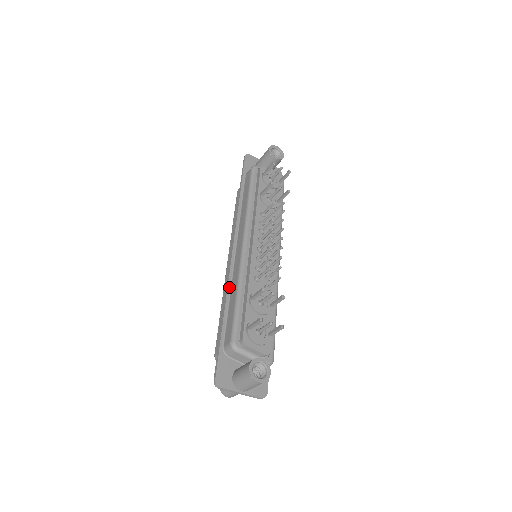
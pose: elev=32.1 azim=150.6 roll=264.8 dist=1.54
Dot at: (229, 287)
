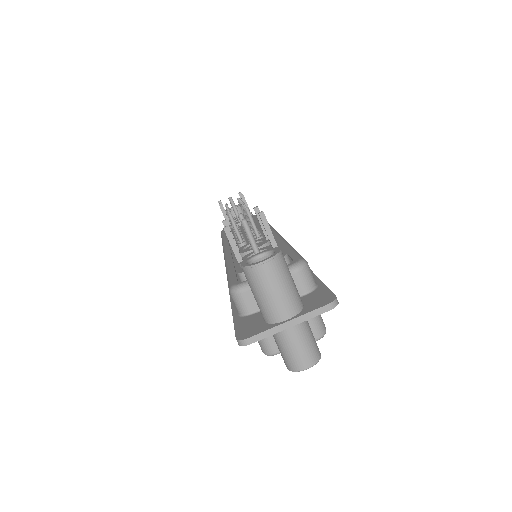
Dot at: occluded
